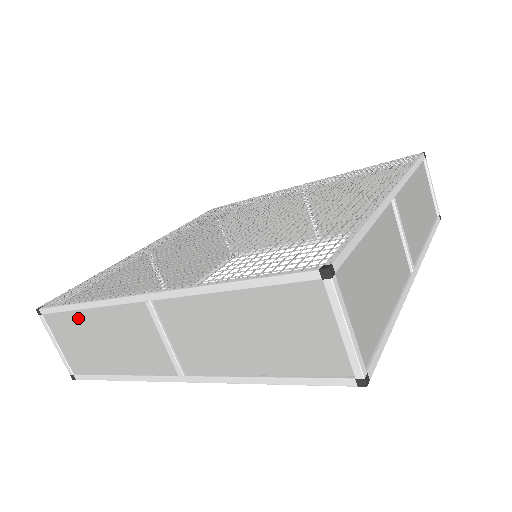
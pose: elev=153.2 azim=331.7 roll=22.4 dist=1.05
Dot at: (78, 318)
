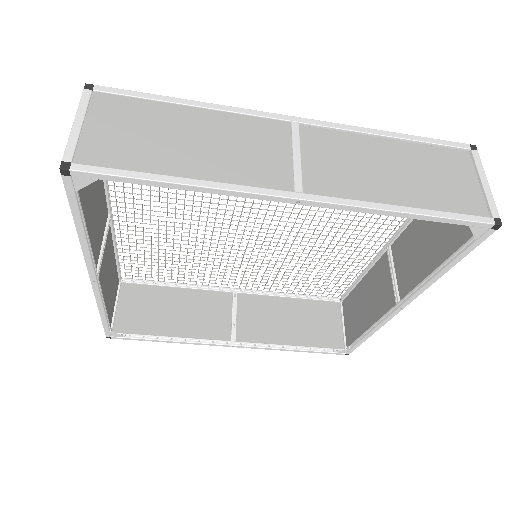
Dot at: (165, 110)
